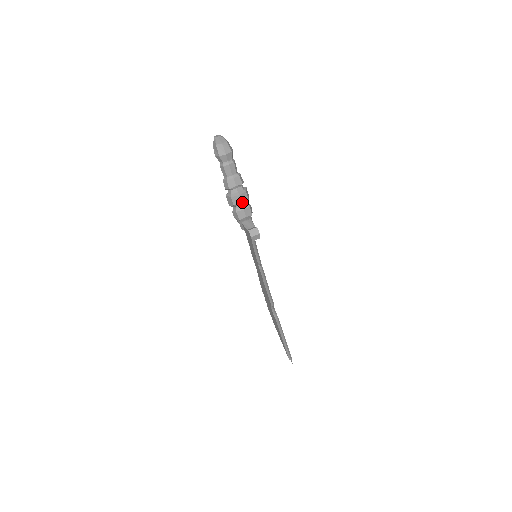
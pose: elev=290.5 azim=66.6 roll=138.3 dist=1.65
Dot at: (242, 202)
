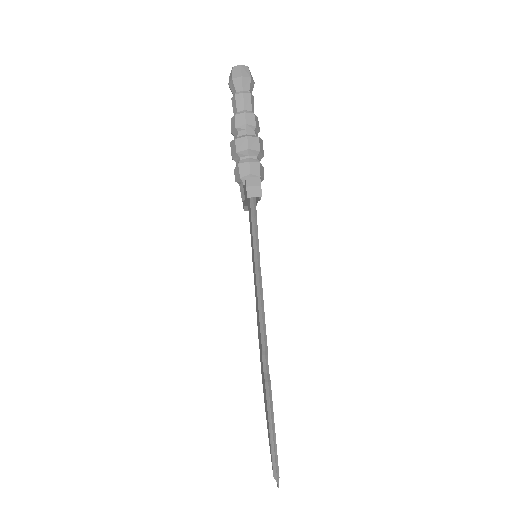
Dot at: (249, 149)
